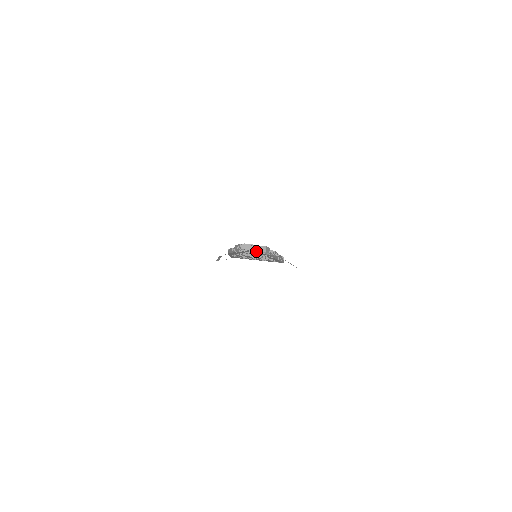
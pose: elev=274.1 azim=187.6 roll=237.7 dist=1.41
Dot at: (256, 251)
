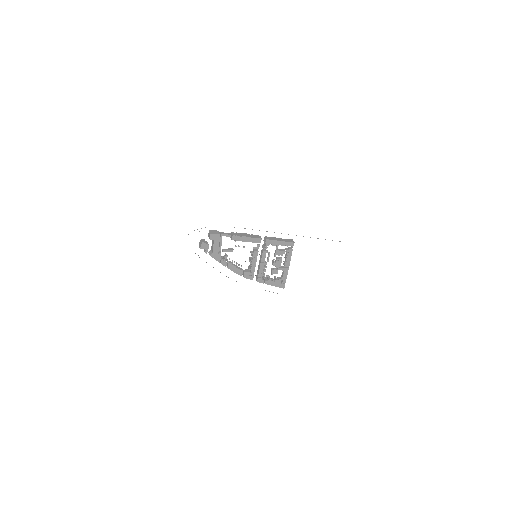
Dot at: (213, 242)
